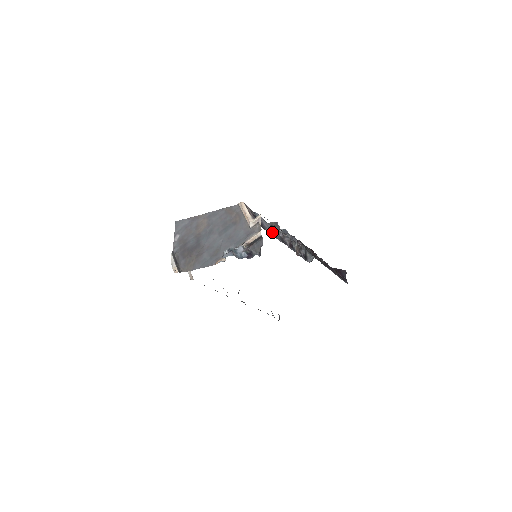
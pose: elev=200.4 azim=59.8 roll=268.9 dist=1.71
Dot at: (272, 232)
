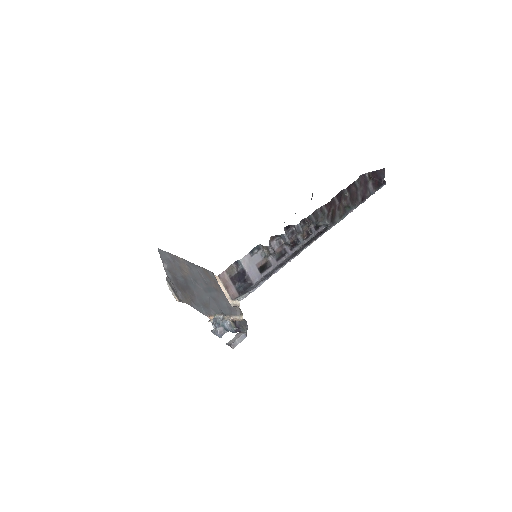
Dot at: (264, 265)
